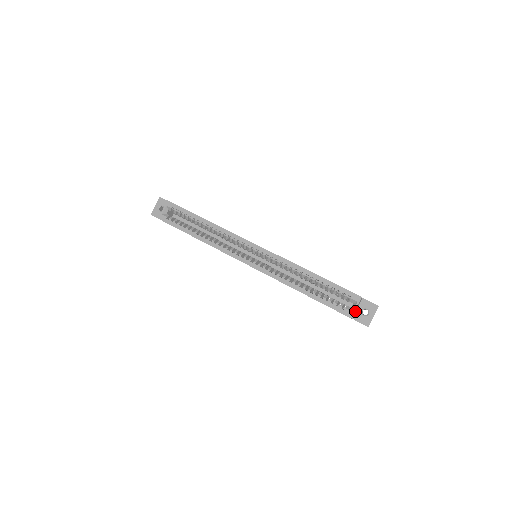
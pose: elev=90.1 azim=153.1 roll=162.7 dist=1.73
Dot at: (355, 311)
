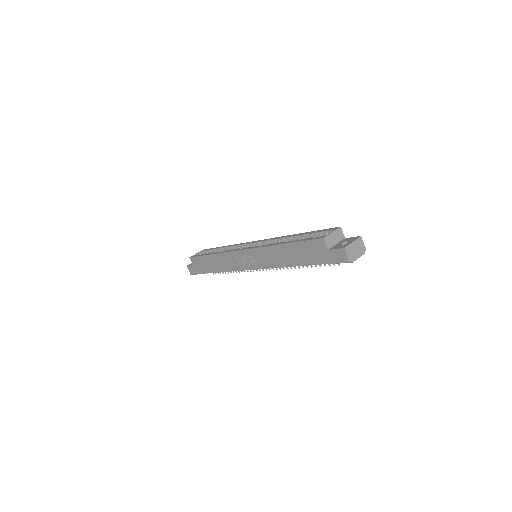
Dot at: (334, 245)
